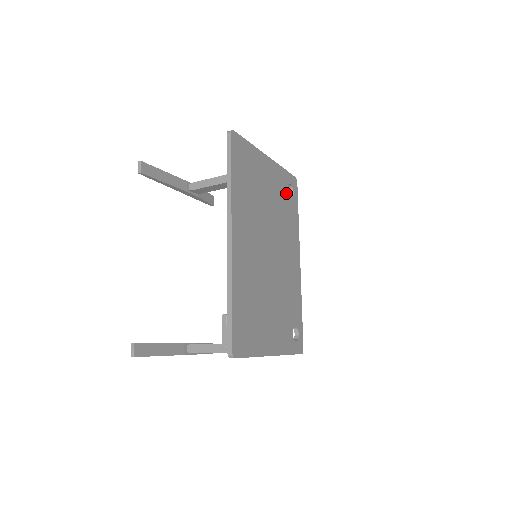
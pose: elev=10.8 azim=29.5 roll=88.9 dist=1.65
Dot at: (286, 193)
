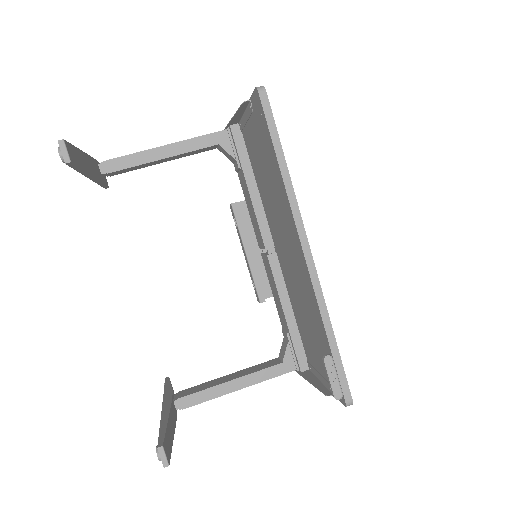
Dot at: occluded
